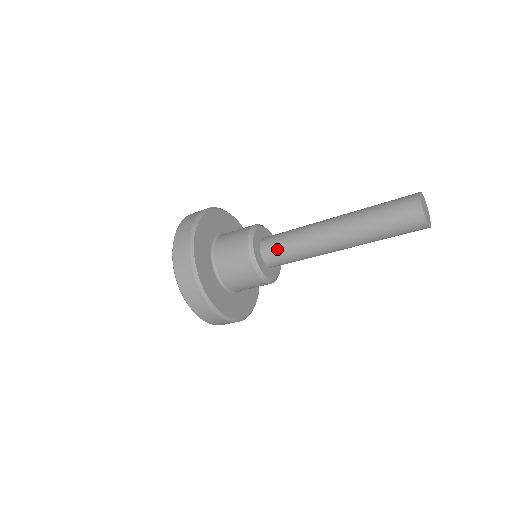
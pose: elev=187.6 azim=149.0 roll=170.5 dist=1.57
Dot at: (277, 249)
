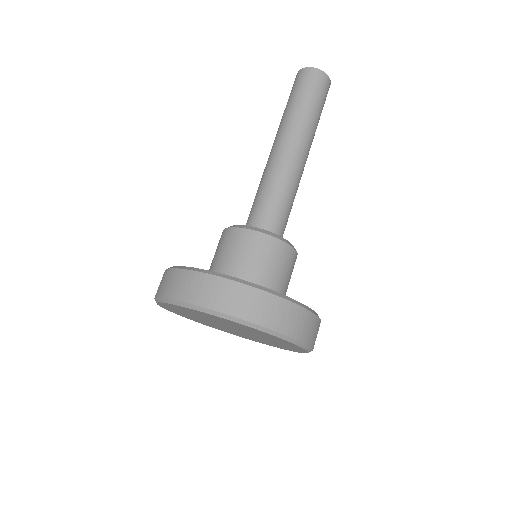
Dot at: (260, 210)
